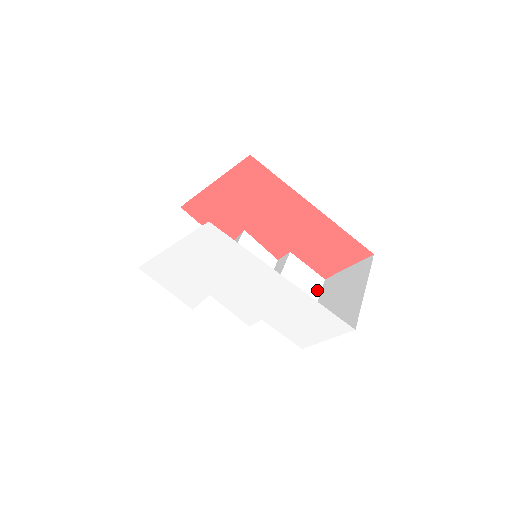
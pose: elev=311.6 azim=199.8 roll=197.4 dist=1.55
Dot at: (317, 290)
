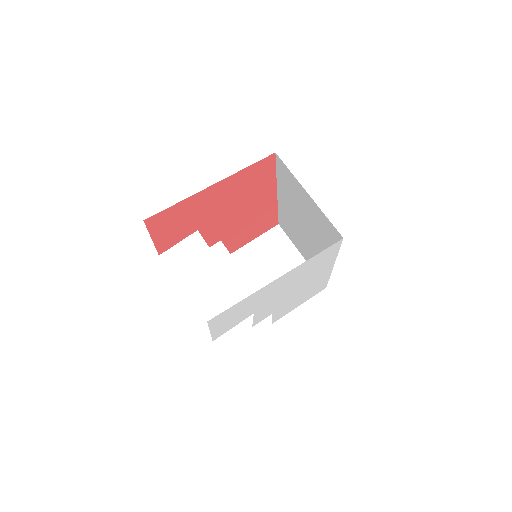
Dot at: occluded
